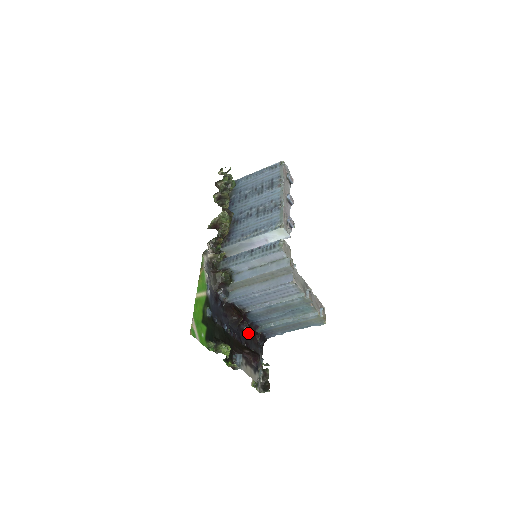
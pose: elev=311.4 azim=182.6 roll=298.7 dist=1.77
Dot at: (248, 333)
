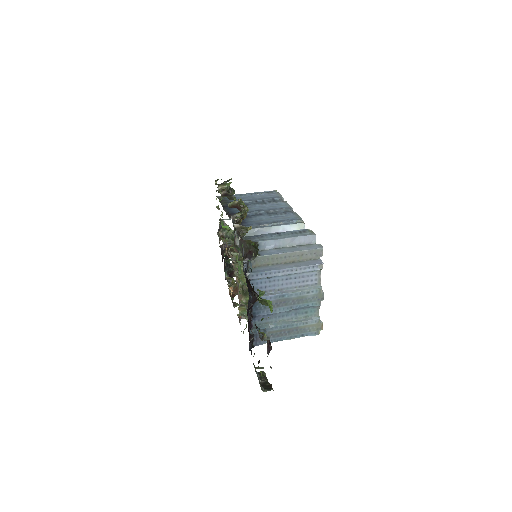
Dot at: (250, 325)
